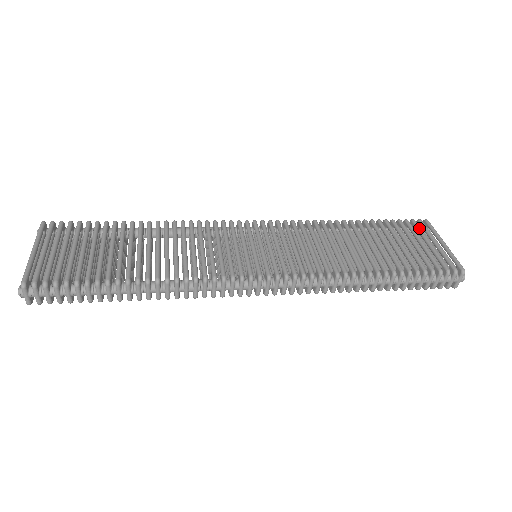
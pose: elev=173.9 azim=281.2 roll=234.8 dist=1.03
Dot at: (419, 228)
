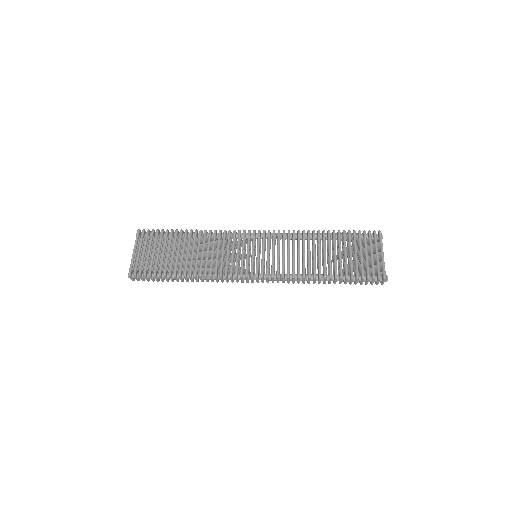
Dot at: (370, 239)
